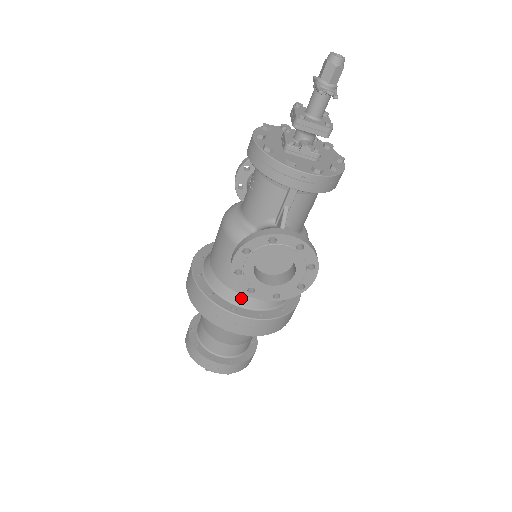
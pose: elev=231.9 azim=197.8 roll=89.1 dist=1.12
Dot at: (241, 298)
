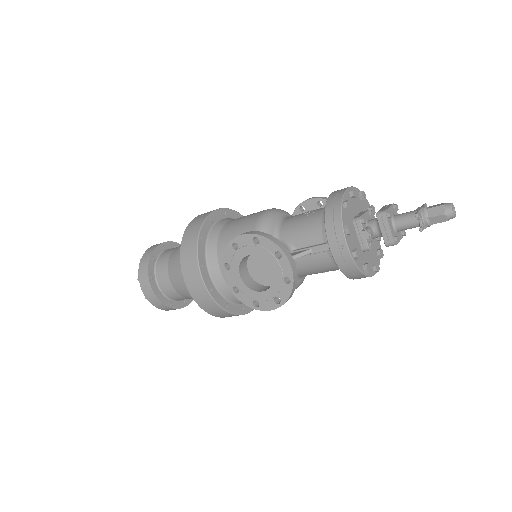
Dot at: (215, 265)
